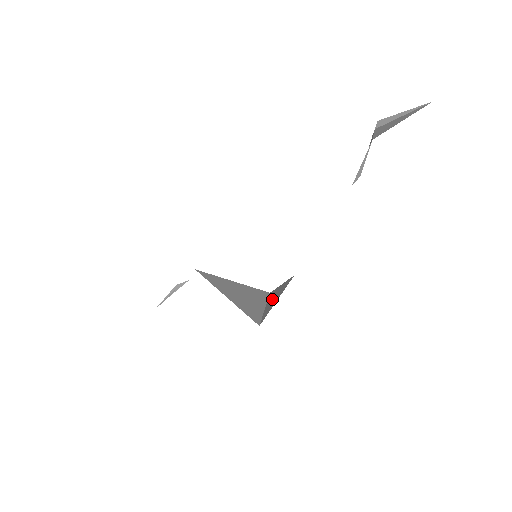
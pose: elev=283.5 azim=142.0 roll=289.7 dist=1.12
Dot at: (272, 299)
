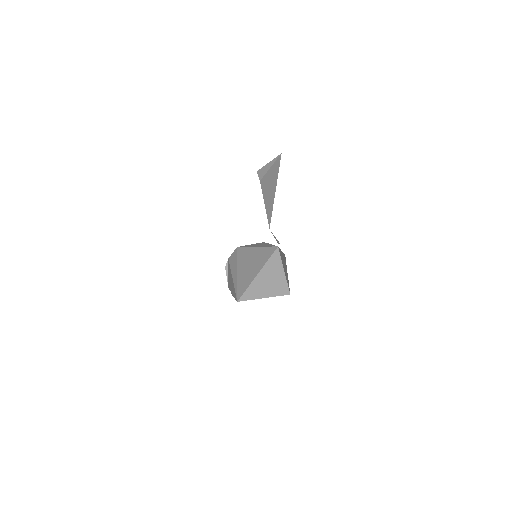
Dot at: (284, 266)
